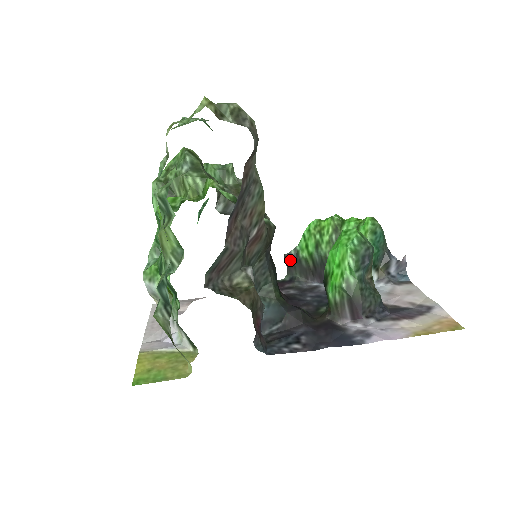
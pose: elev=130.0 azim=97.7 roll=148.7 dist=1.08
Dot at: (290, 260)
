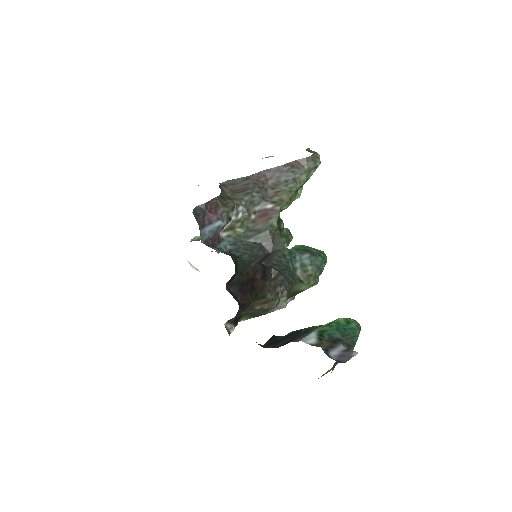
Dot at: (273, 338)
